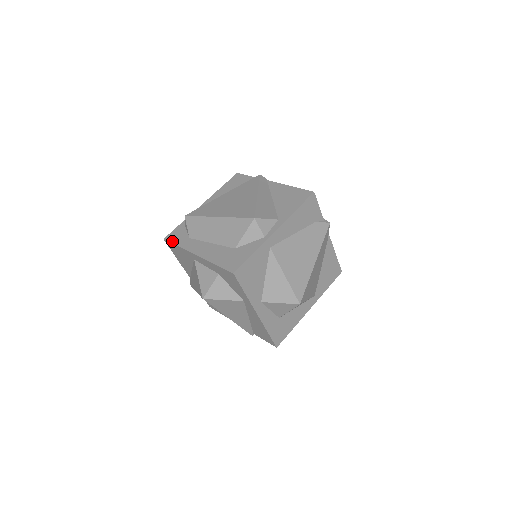
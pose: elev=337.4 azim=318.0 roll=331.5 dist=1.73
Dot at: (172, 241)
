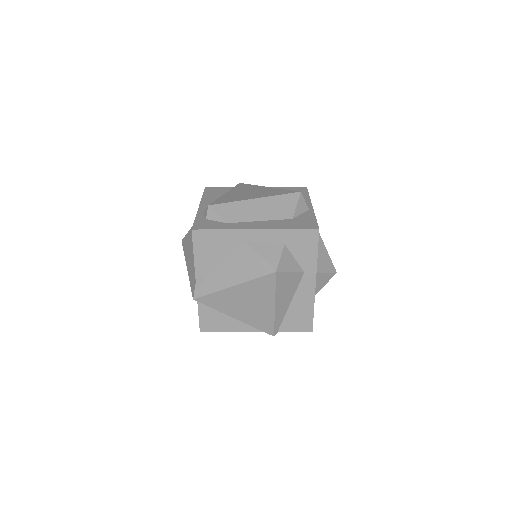
Dot at: (208, 228)
